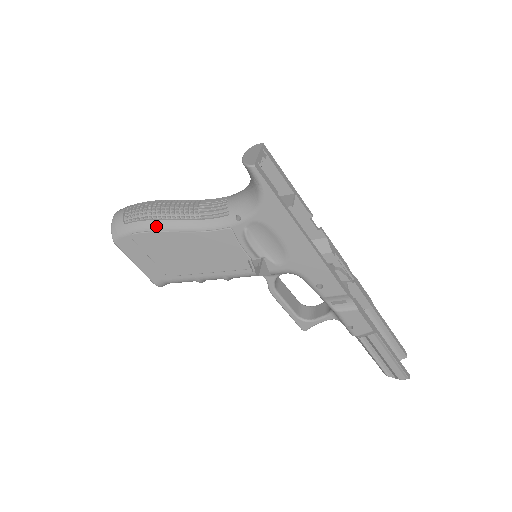
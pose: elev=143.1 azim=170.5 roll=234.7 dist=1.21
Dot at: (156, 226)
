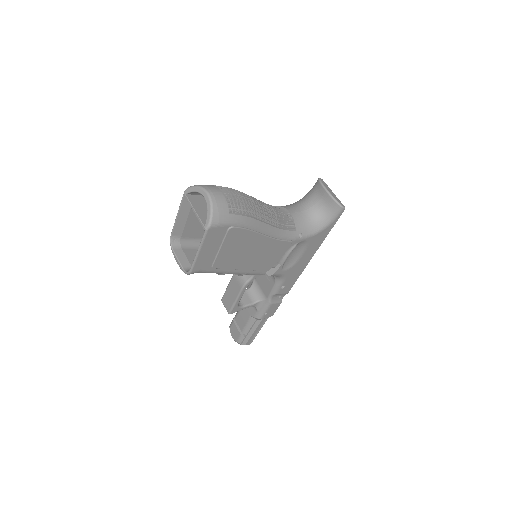
Dot at: (254, 225)
